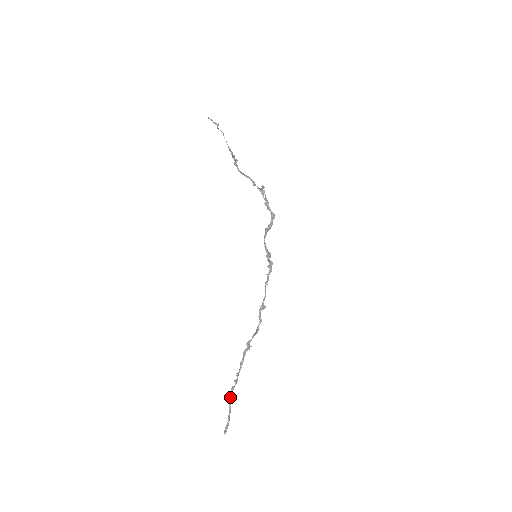
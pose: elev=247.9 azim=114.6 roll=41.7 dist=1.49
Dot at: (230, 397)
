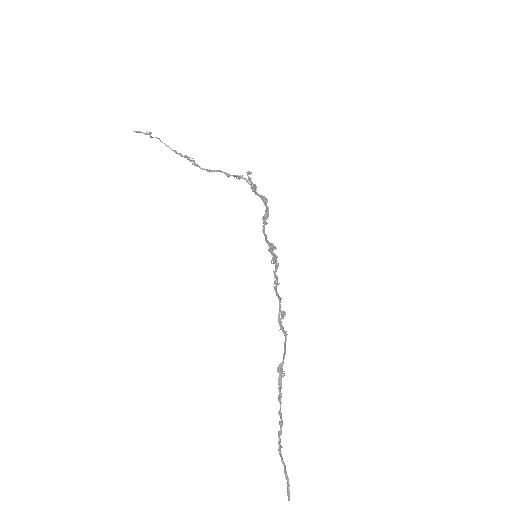
Dot at: (279, 447)
